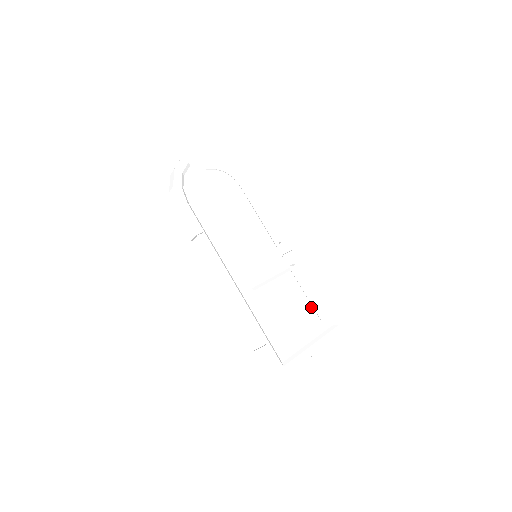
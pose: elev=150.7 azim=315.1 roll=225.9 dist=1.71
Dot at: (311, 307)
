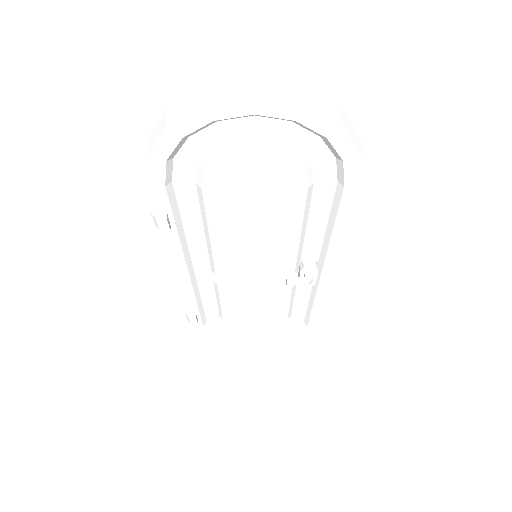
Dot at: (286, 311)
